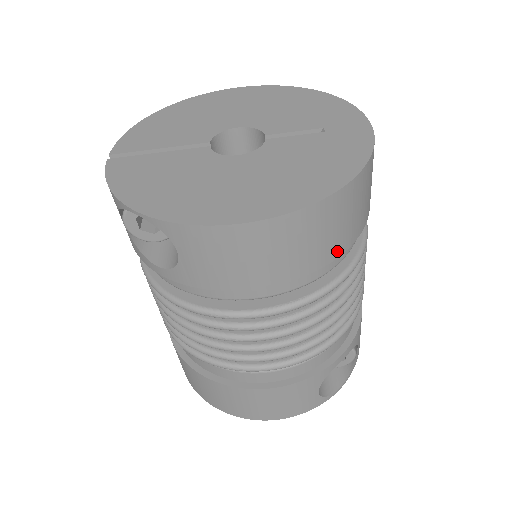
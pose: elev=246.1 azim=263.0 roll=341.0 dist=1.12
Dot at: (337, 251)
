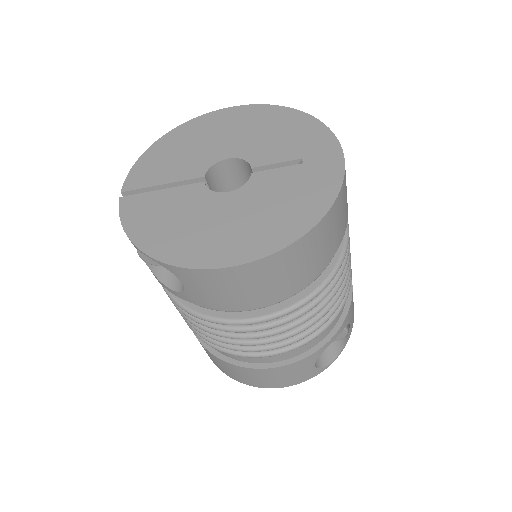
Dot at: (315, 270)
